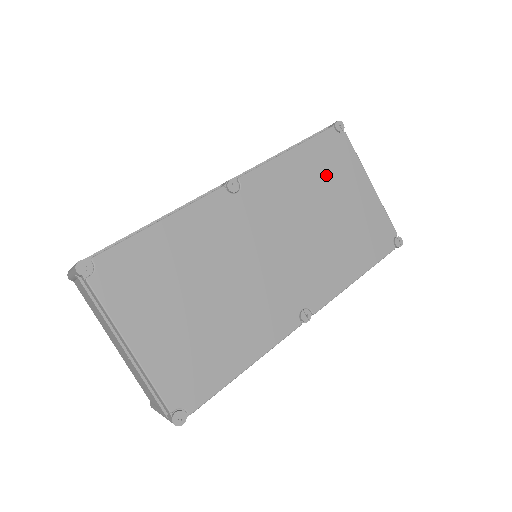
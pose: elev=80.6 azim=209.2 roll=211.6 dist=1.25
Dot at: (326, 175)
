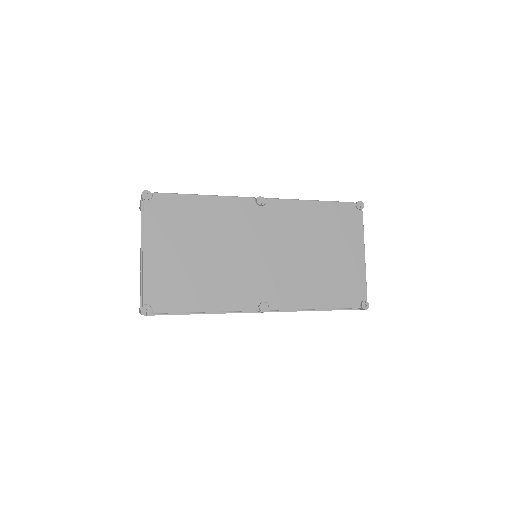
Dot at: (331, 229)
